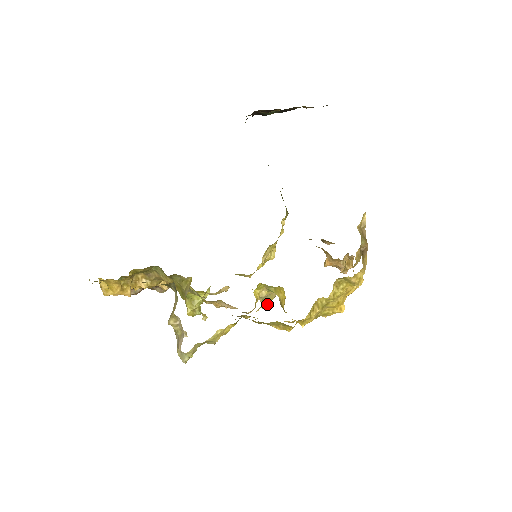
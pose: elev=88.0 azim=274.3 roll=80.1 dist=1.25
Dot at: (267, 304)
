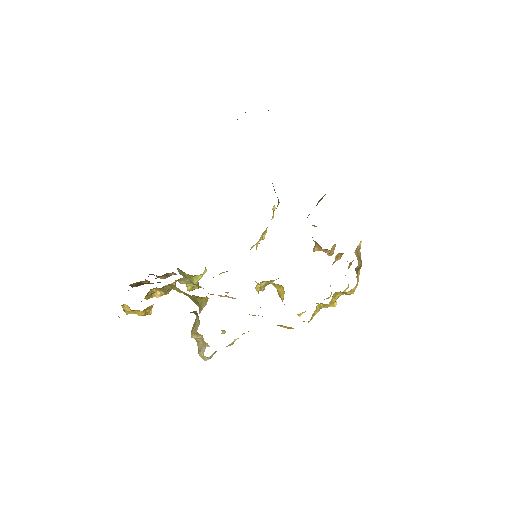
Dot at: (264, 287)
